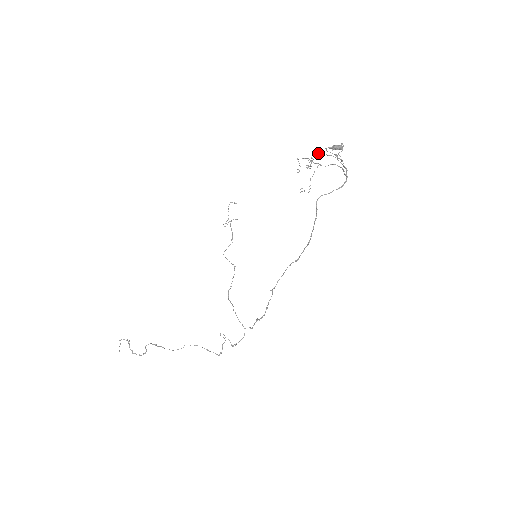
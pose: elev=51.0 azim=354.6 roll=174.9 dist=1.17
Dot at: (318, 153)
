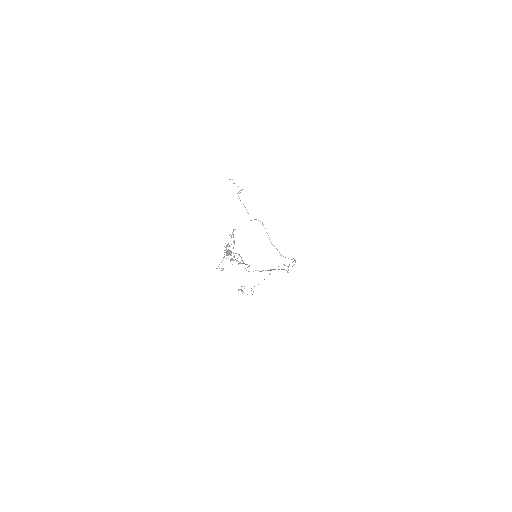
Dot at: (224, 250)
